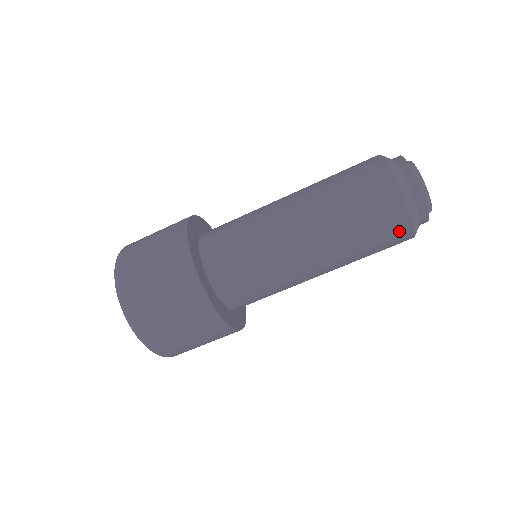
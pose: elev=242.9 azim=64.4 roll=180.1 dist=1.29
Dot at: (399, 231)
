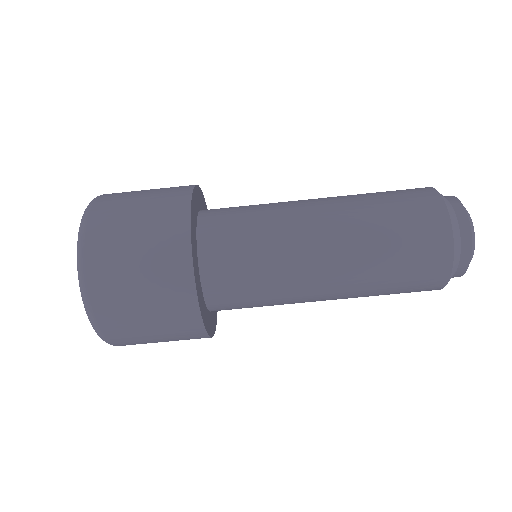
Dot at: (436, 253)
